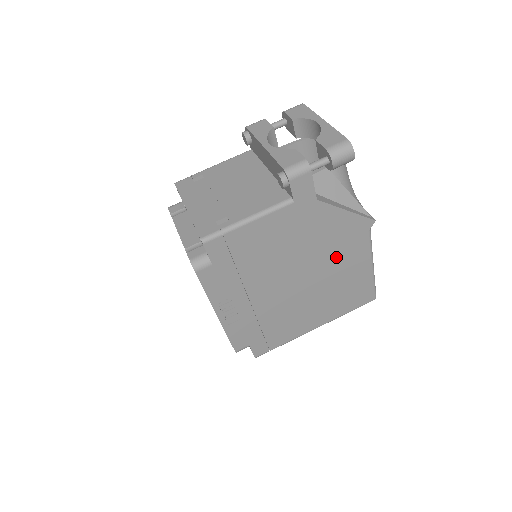
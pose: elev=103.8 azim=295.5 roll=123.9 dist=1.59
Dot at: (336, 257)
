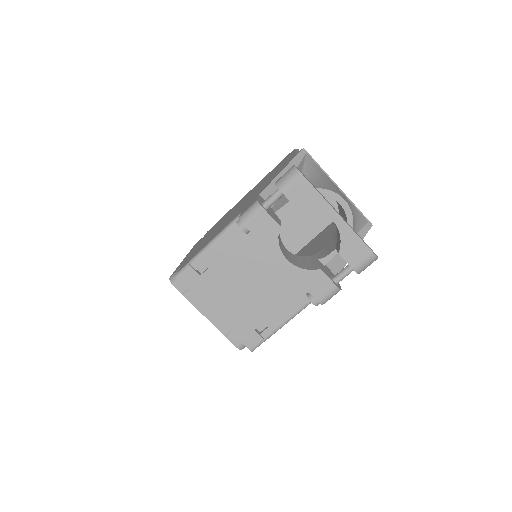
Dot at: occluded
